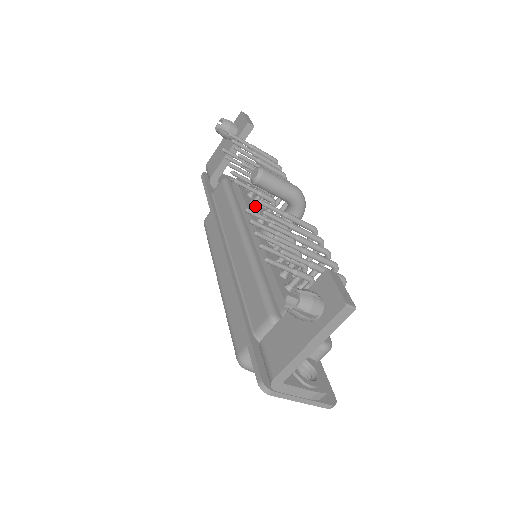
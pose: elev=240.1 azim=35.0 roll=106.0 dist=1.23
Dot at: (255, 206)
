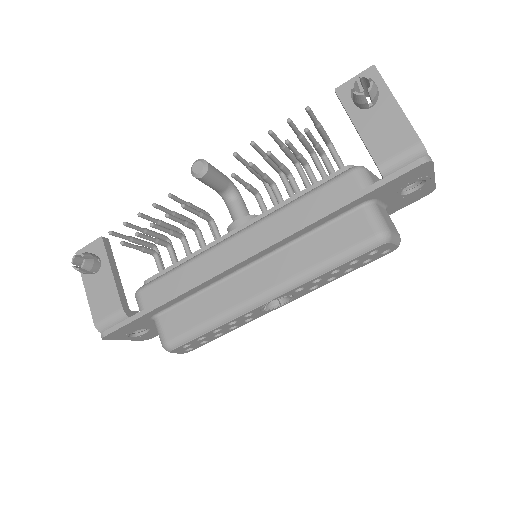
Dot at: occluded
